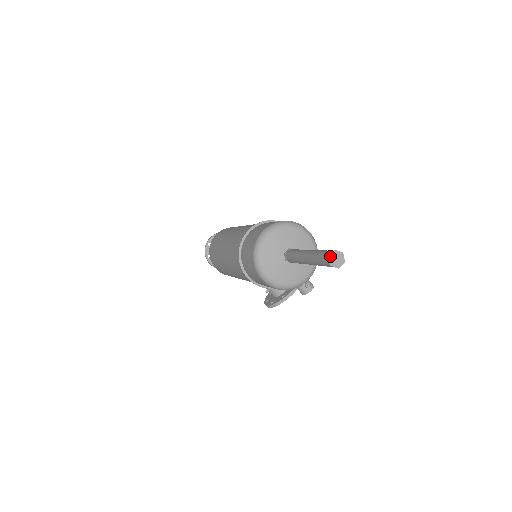
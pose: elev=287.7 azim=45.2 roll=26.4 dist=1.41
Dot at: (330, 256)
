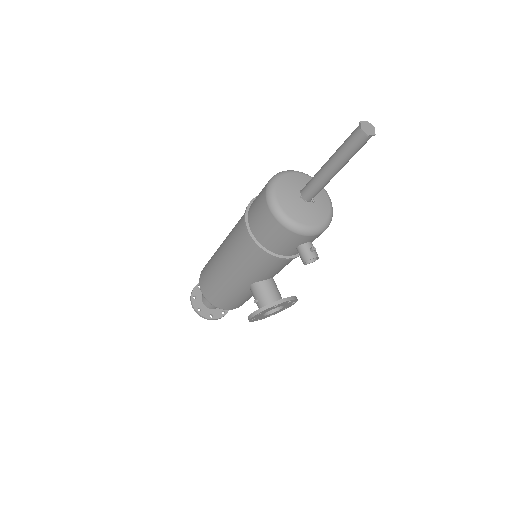
Dot at: (362, 122)
